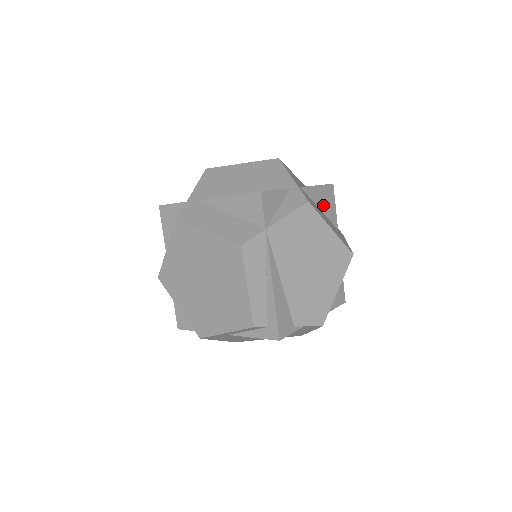
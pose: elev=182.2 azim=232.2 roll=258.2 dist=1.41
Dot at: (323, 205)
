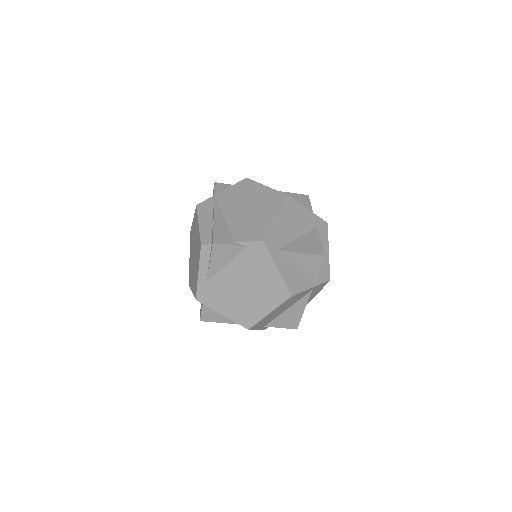
Dot at: occluded
